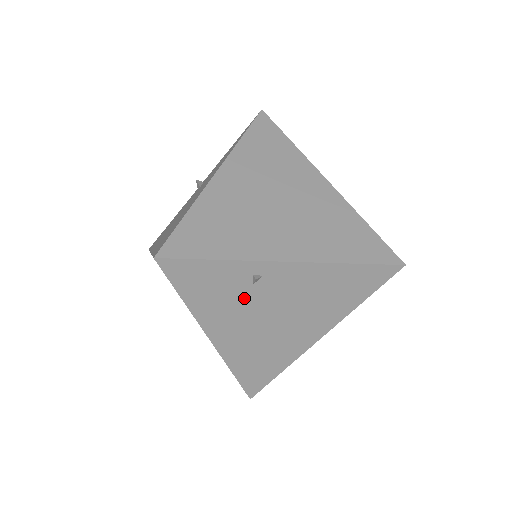
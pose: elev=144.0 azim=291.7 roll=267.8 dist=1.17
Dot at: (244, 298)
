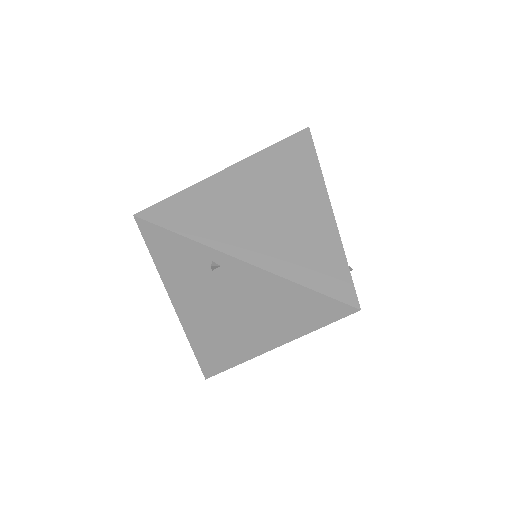
Dot at: (204, 280)
